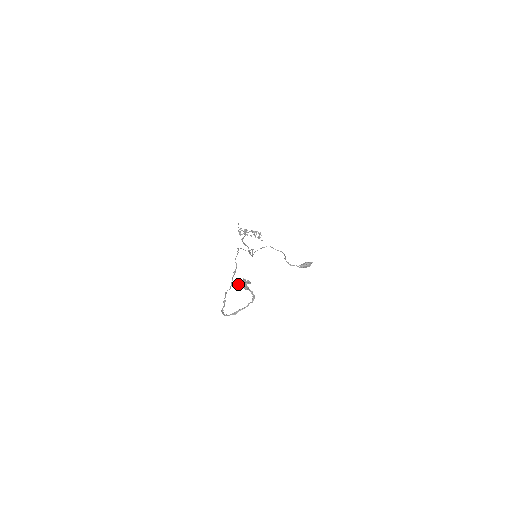
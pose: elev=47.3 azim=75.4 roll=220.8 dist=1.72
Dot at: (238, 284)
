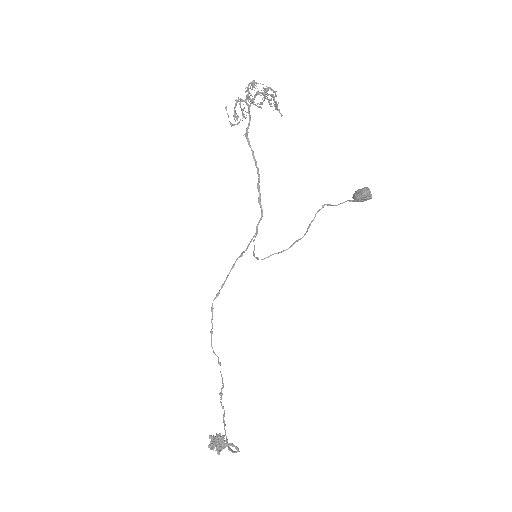
Dot at: (211, 445)
